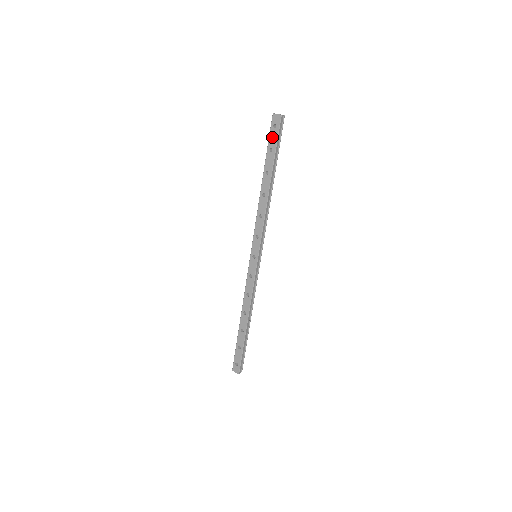
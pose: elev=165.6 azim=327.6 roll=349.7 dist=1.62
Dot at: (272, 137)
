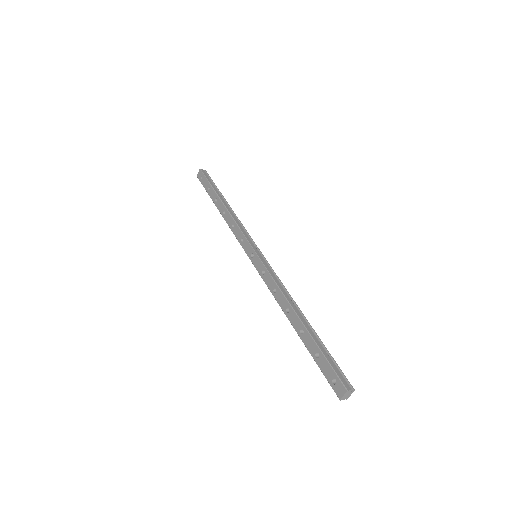
Dot at: (204, 184)
